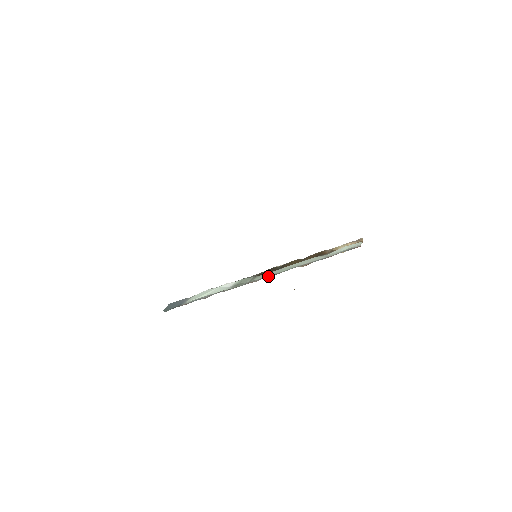
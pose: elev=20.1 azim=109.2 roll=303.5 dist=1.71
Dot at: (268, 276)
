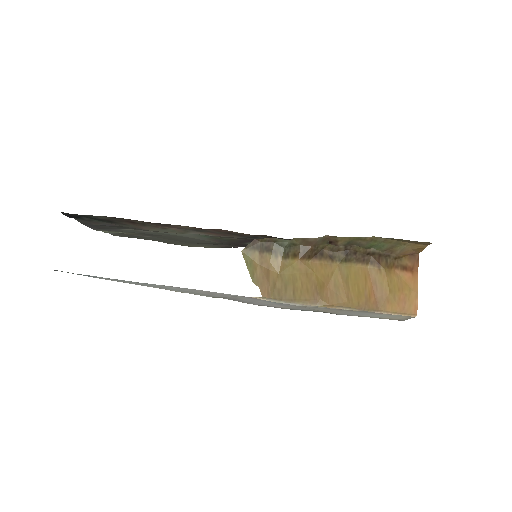
Dot at: occluded
